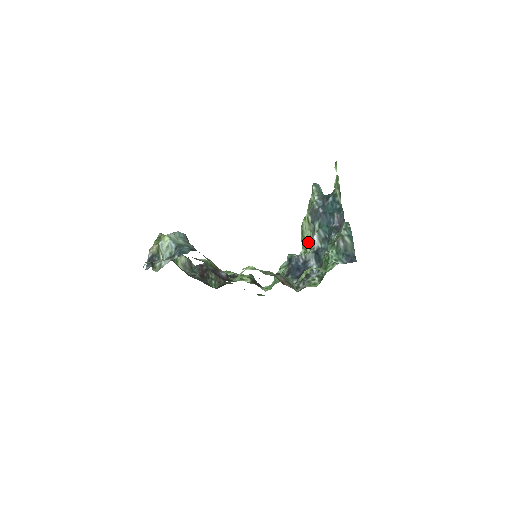
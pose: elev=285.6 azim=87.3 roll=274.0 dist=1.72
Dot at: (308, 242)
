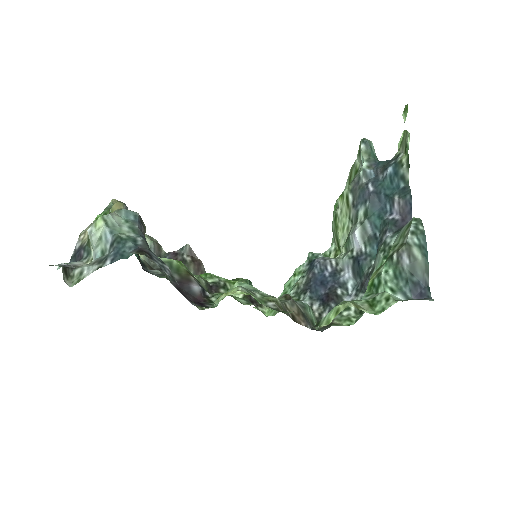
Dot at: (343, 237)
